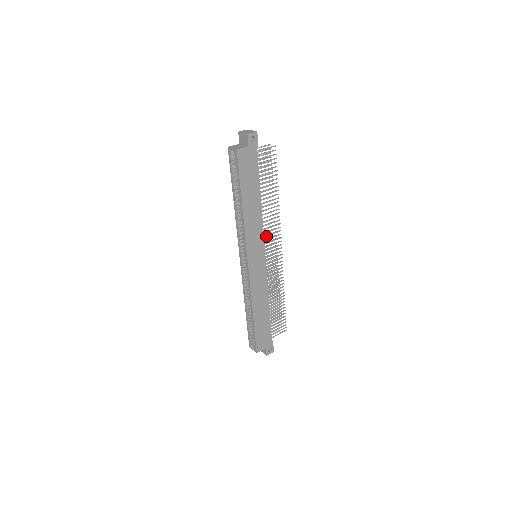
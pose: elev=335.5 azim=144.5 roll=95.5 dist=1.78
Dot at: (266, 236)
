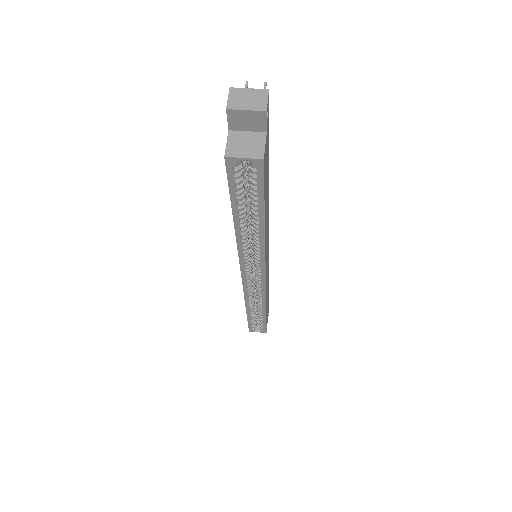
Dot at: occluded
